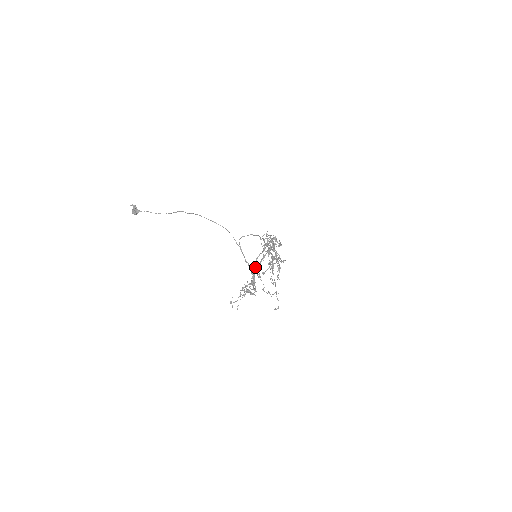
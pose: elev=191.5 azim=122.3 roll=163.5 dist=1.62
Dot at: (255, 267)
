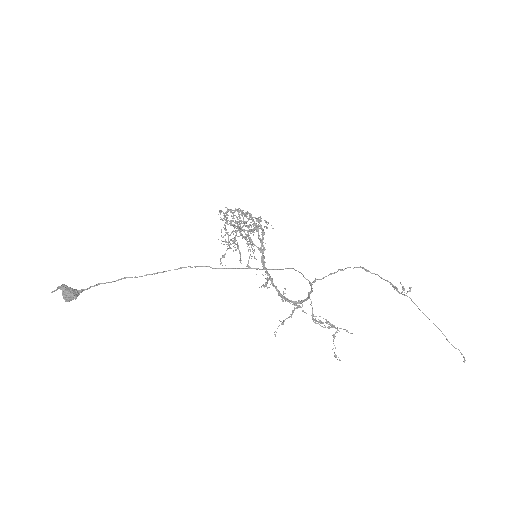
Dot at: (267, 273)
